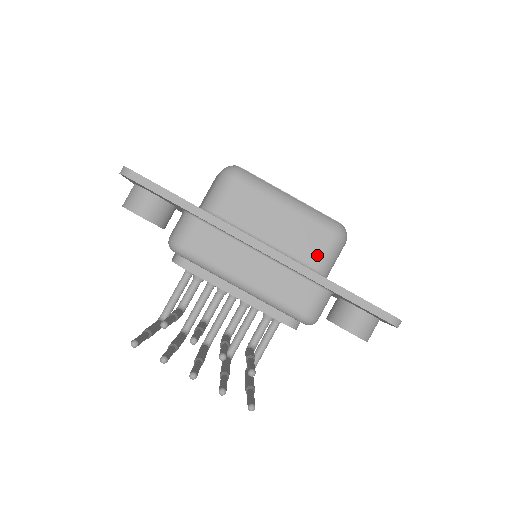
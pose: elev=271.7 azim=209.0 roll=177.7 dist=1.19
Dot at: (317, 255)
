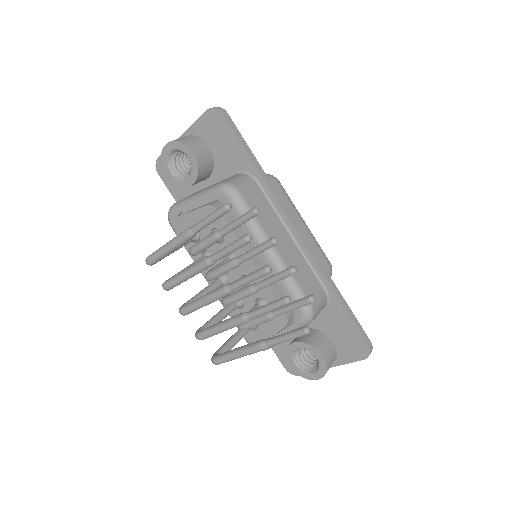
Dot at: occluded
